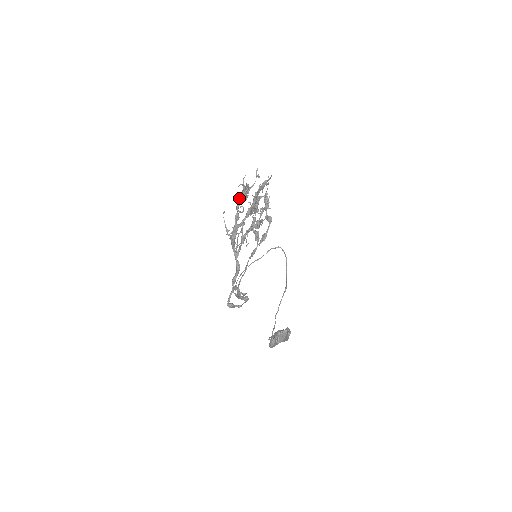
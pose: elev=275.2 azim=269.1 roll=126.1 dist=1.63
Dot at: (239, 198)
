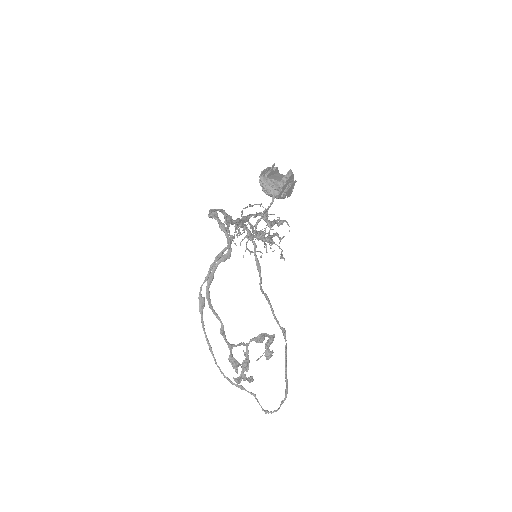
Dot at: occluded
